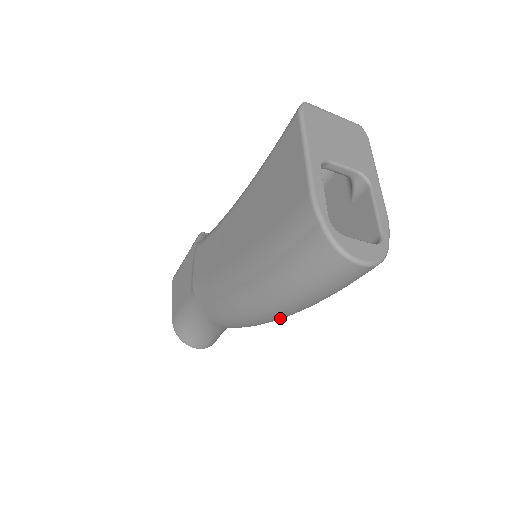
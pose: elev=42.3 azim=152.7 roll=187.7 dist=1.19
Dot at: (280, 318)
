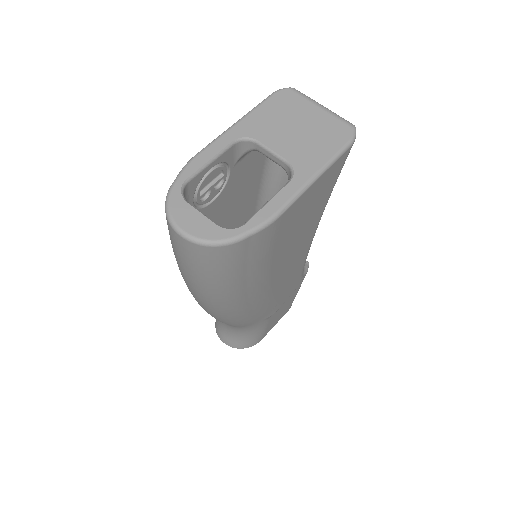
Dot at: (206, 307)
